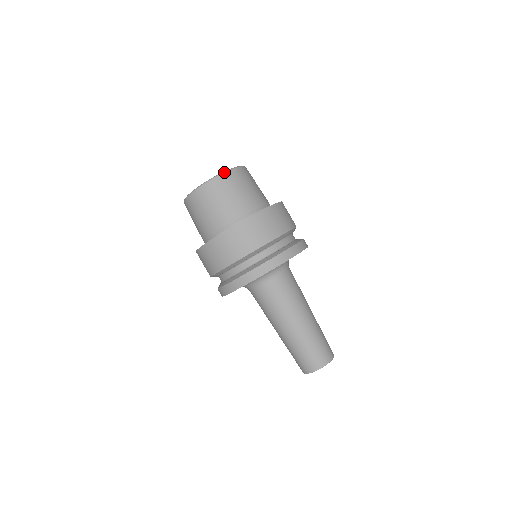
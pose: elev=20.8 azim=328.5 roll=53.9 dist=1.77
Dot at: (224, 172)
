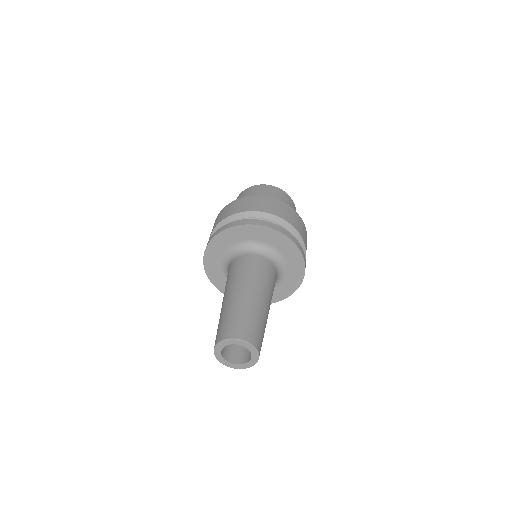
Dot at: (270, 185)
